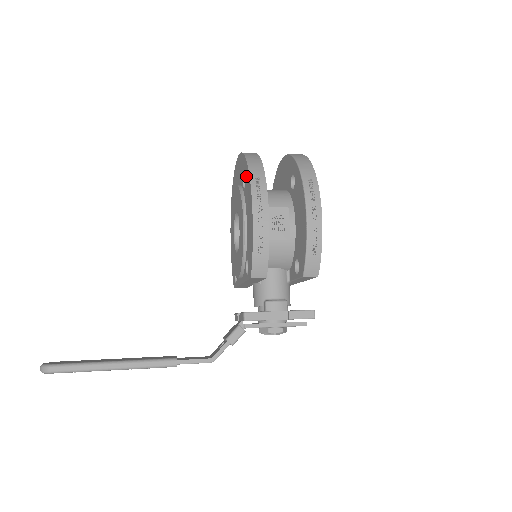
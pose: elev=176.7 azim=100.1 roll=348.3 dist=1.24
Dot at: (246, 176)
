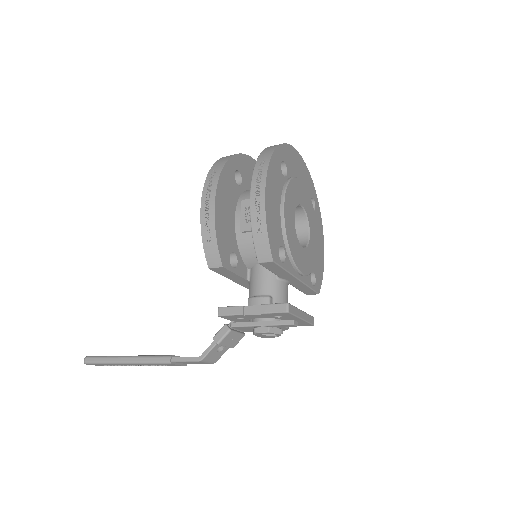
Dot at: occluded
